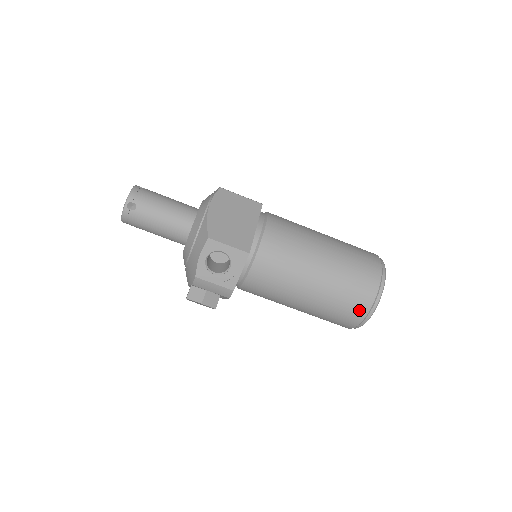
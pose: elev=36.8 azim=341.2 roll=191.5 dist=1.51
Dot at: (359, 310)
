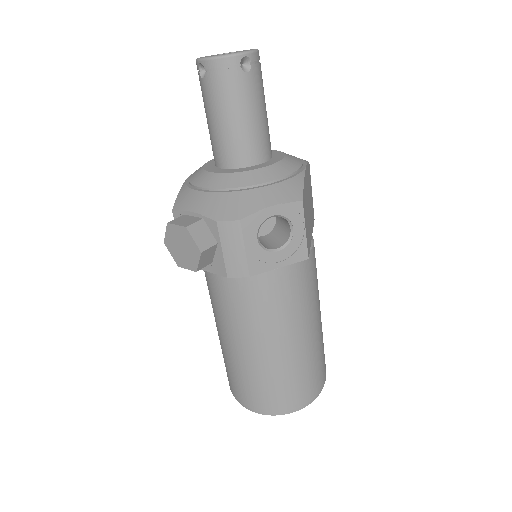
Dot at: (291, 400)
